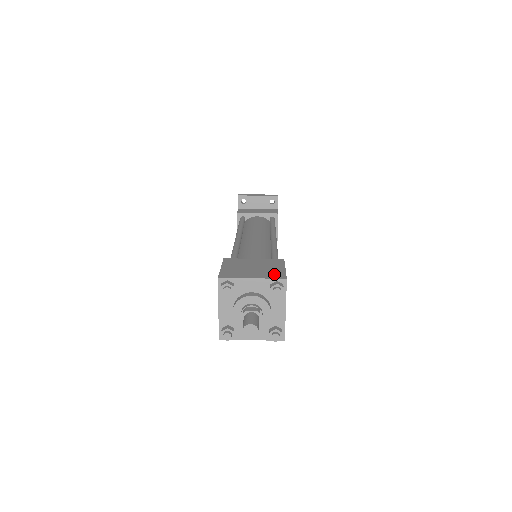
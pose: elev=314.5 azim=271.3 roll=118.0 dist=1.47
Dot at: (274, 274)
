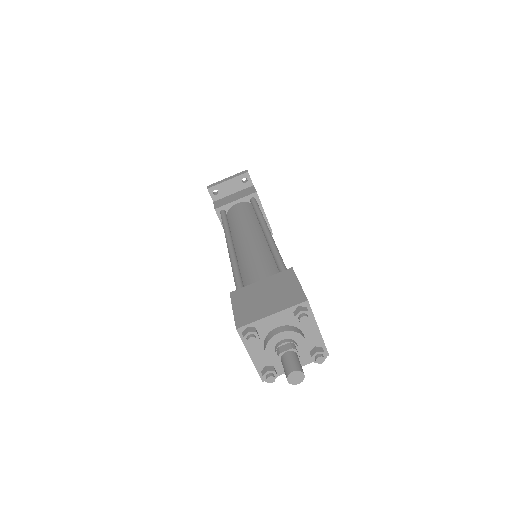
Dot at: (292, 298)
